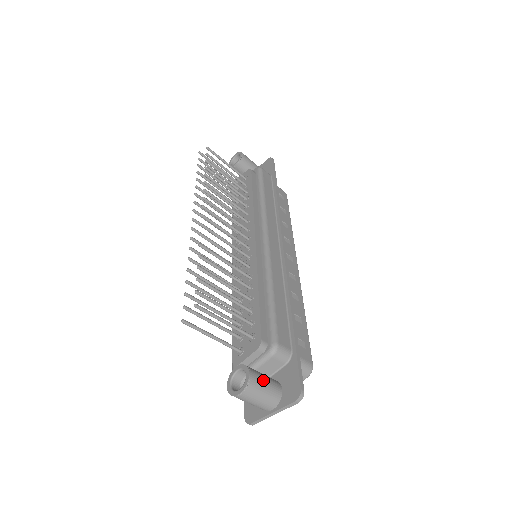
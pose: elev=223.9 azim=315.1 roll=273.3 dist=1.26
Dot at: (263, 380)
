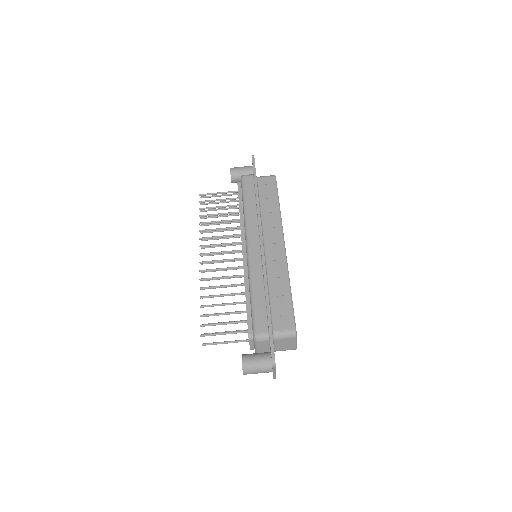
Dot at: (254, 360)
